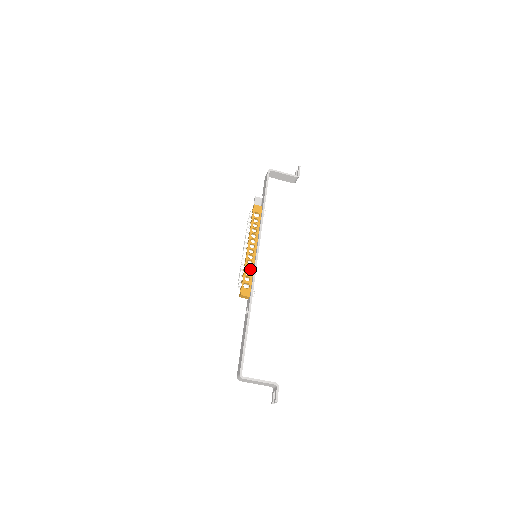
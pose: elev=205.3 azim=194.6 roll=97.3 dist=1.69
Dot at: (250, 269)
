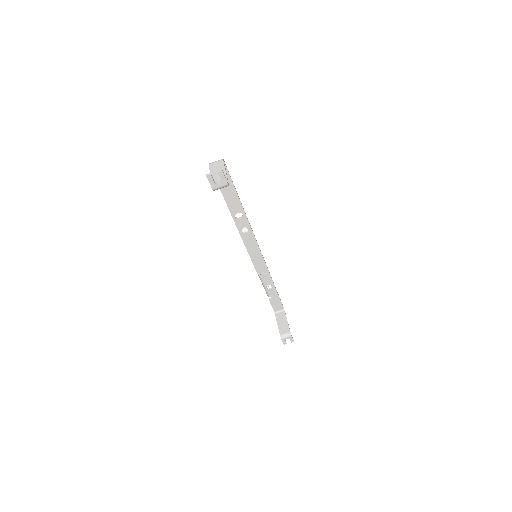
Dot at: occluded
